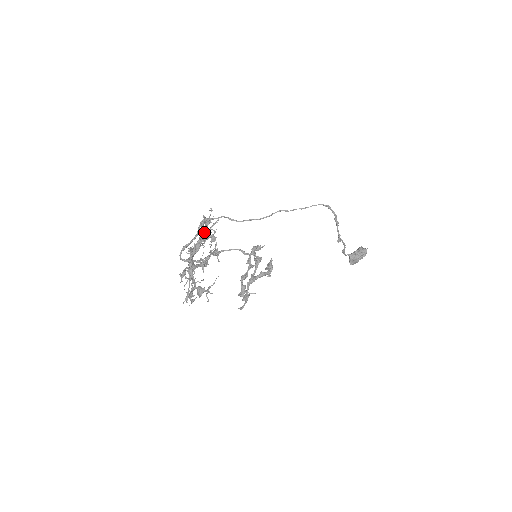
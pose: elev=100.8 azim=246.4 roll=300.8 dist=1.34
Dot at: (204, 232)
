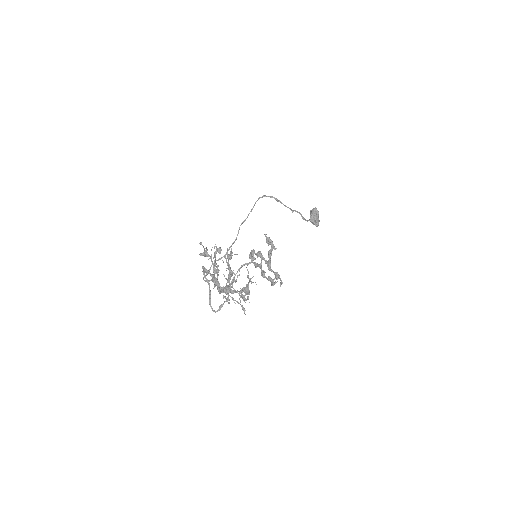
Dot at: occluded
